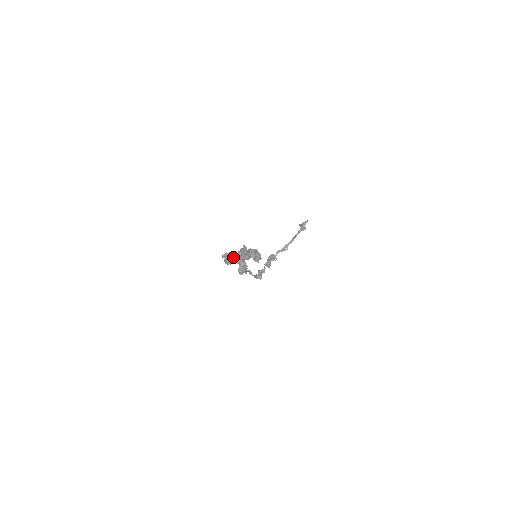
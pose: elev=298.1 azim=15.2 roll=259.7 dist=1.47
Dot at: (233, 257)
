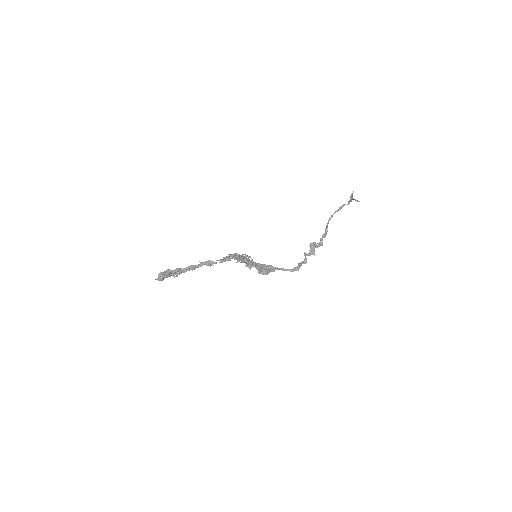
Dot at: (164, 274)
